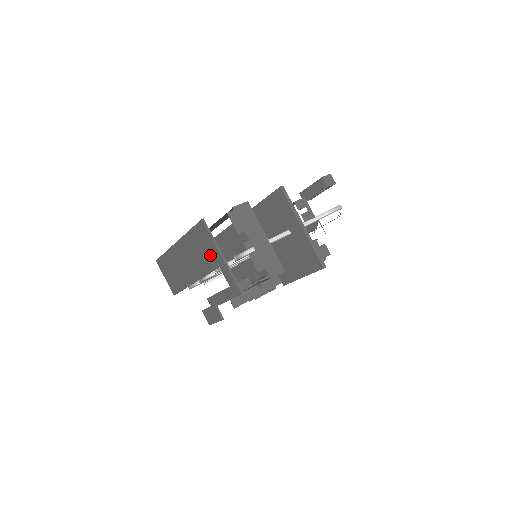
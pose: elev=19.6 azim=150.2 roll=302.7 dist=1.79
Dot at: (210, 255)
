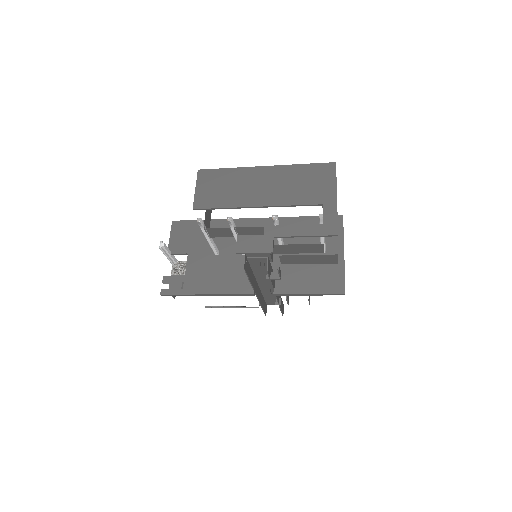
Dot at: (318, 191)
